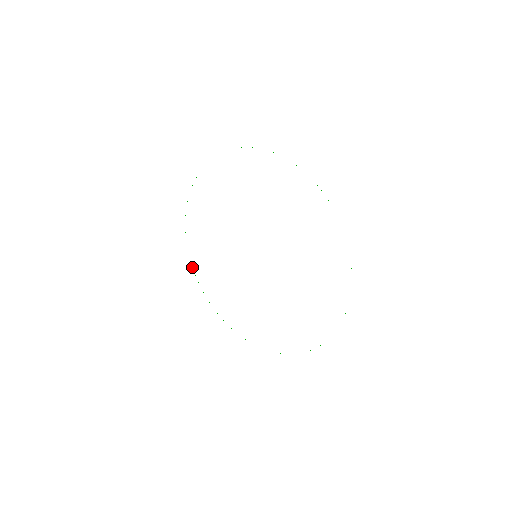
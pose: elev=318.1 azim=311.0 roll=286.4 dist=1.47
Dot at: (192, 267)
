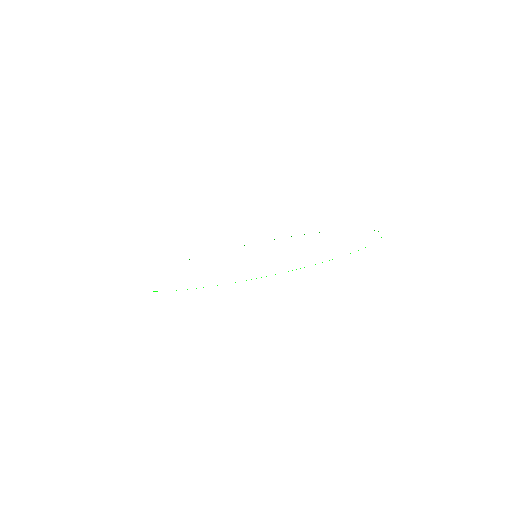
Dot at: occluded
